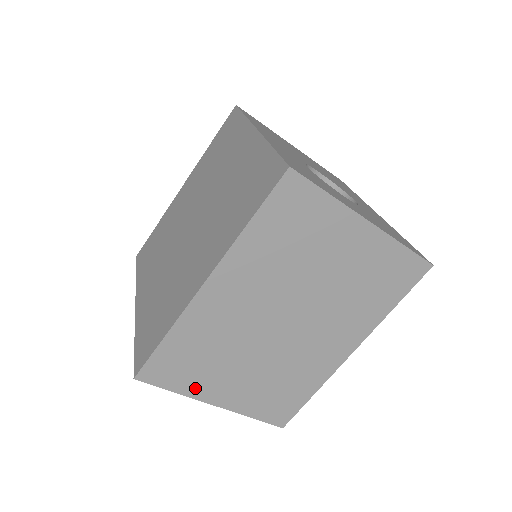
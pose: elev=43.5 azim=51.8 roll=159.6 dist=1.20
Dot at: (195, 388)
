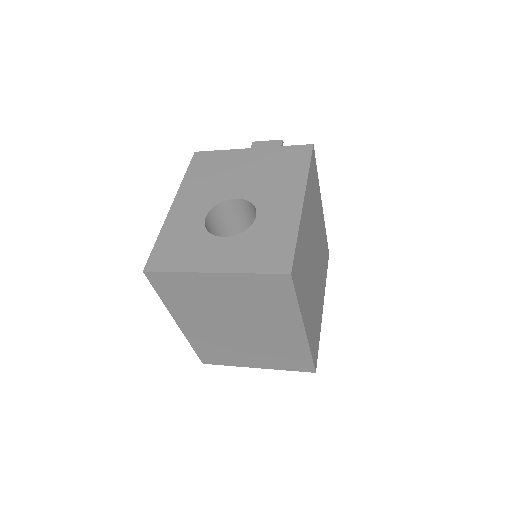
Dot at: (236, 363)
